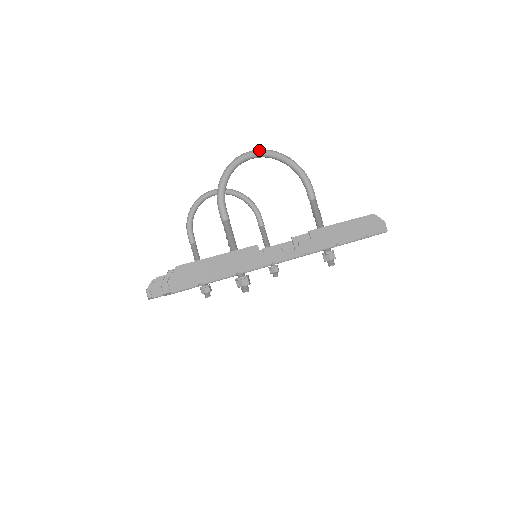
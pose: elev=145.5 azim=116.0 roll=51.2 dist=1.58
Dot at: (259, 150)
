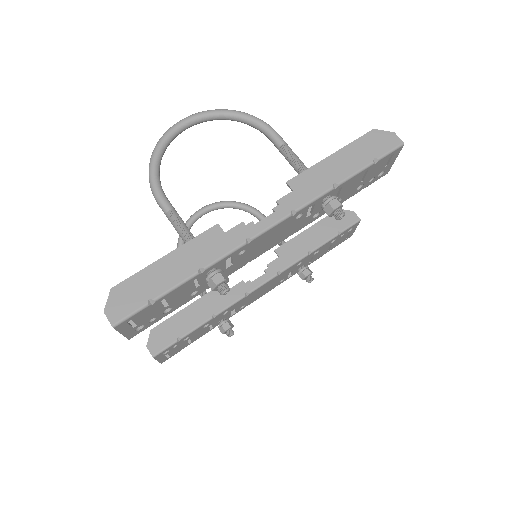
Dot at: (188, 116)
